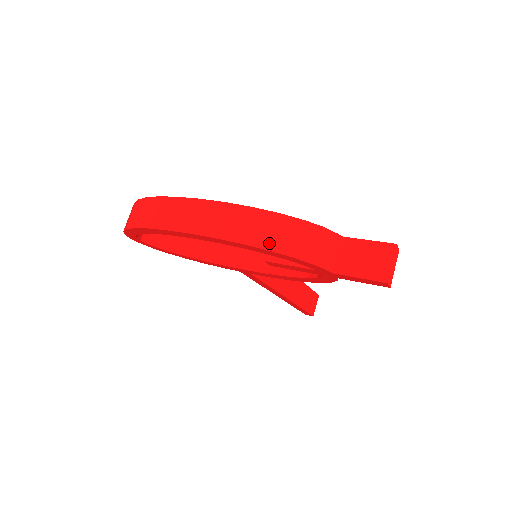
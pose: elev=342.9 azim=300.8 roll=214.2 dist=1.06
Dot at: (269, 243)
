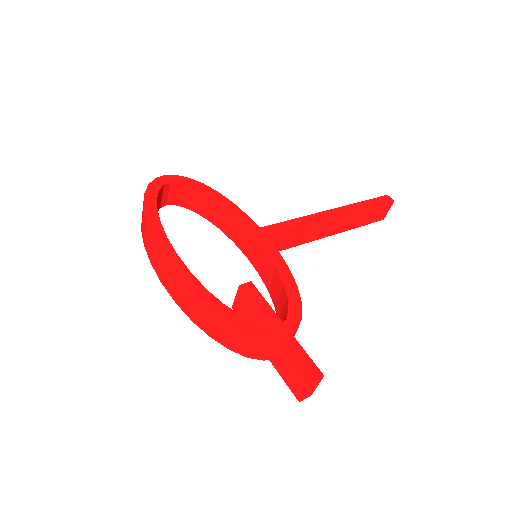
Dot at: (210, 332)
